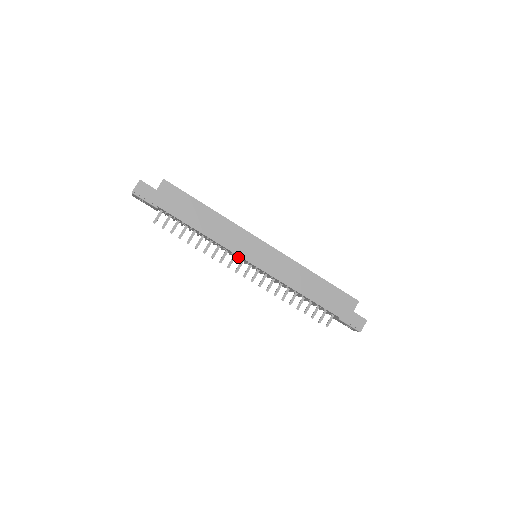
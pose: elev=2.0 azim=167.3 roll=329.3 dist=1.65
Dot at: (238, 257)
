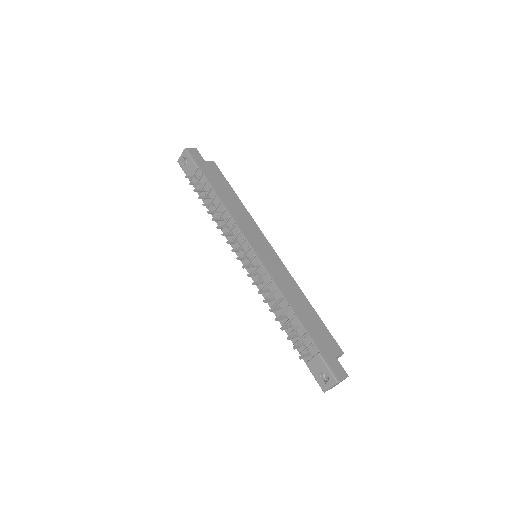
Dot at: (240, 243)
